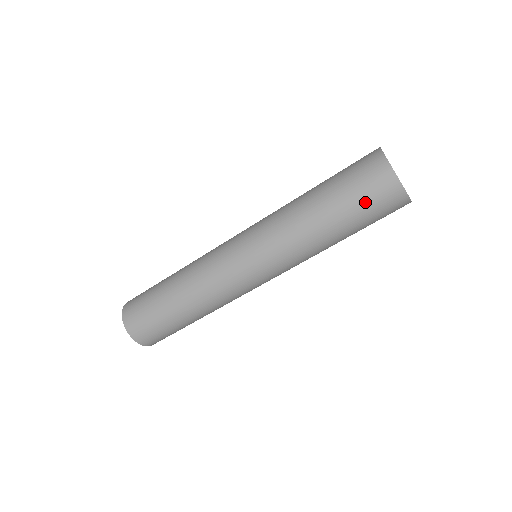
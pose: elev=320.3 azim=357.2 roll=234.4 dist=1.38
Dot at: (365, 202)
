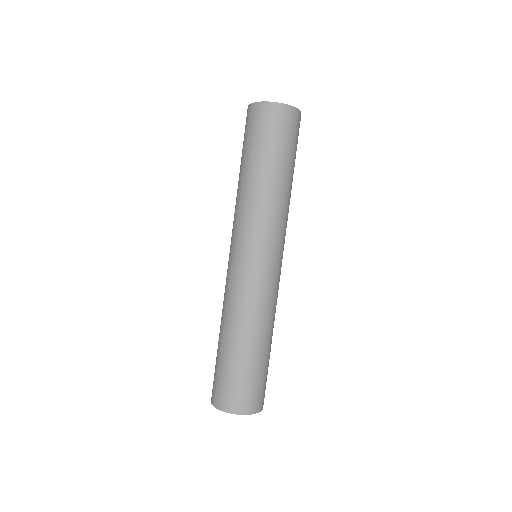
Dot at: (278, 137)
